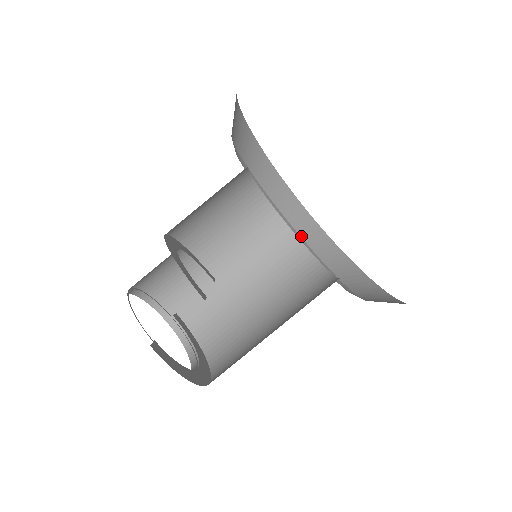
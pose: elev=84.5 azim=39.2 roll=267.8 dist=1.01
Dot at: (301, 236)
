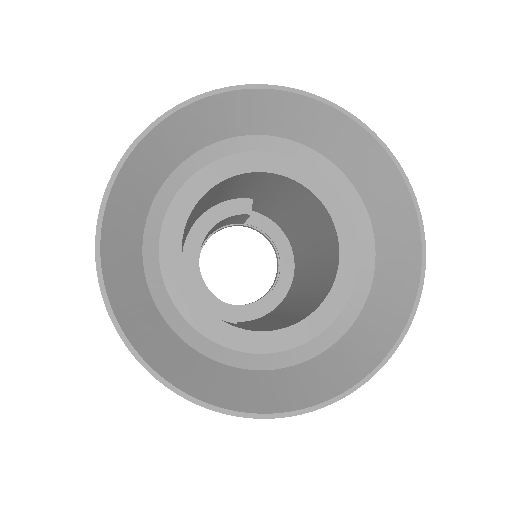
Dot at: (305, 144)
